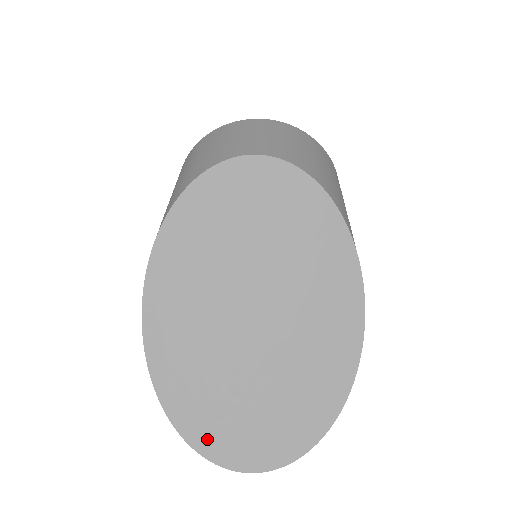
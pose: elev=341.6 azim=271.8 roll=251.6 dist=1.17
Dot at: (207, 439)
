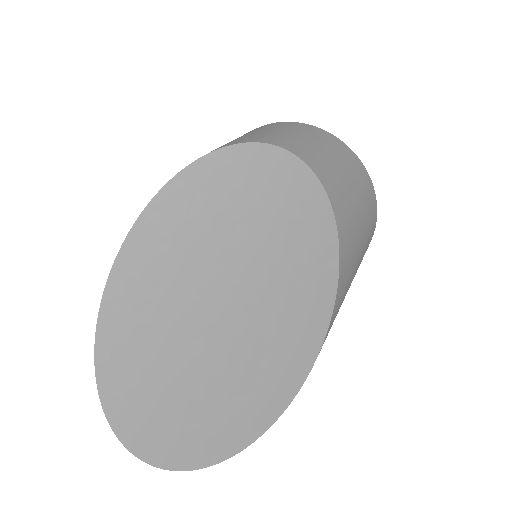
Dot at: (122, 411)
